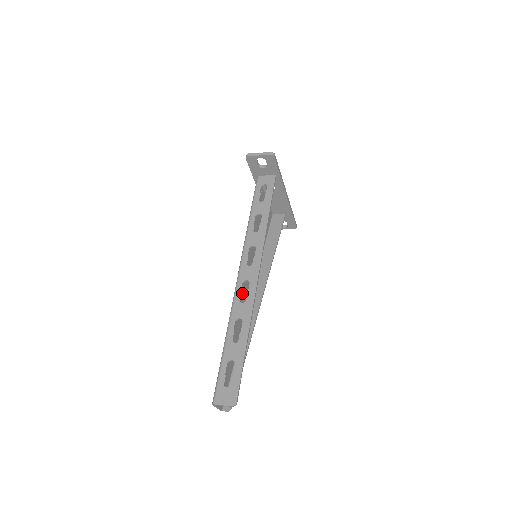
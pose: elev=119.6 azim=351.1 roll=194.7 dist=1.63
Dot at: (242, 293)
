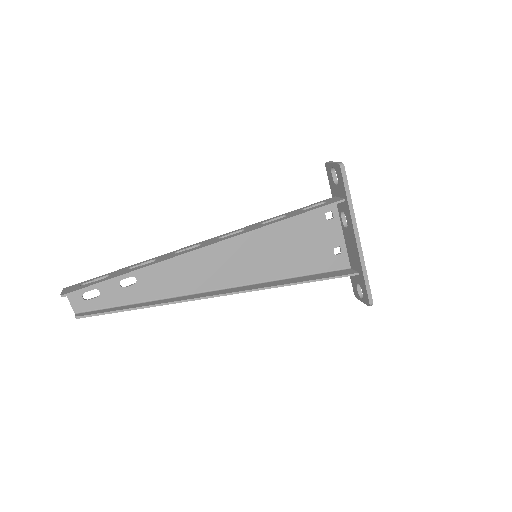
Dot at: (201, 264)
